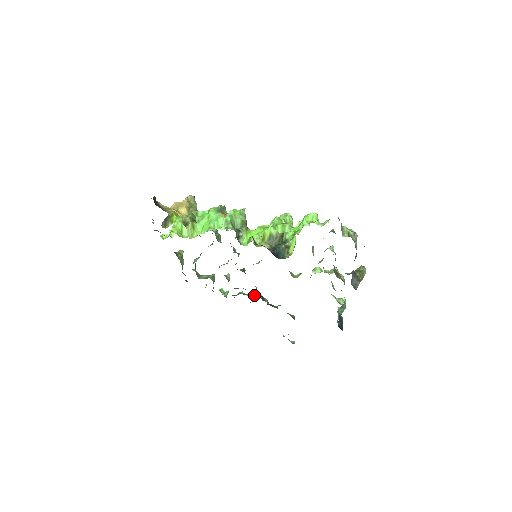
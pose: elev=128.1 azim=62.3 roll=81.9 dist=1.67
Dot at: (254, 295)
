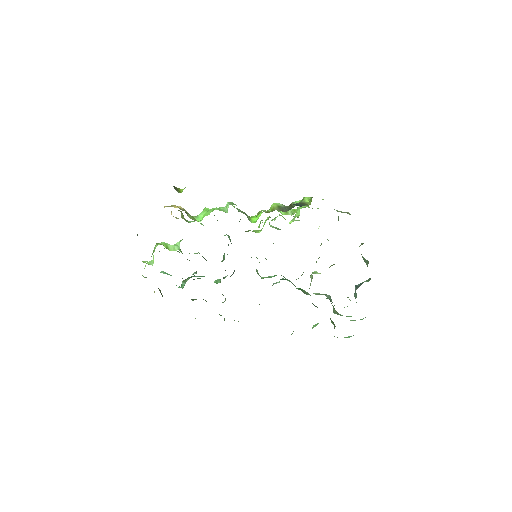
Dot at: (259, 304)
